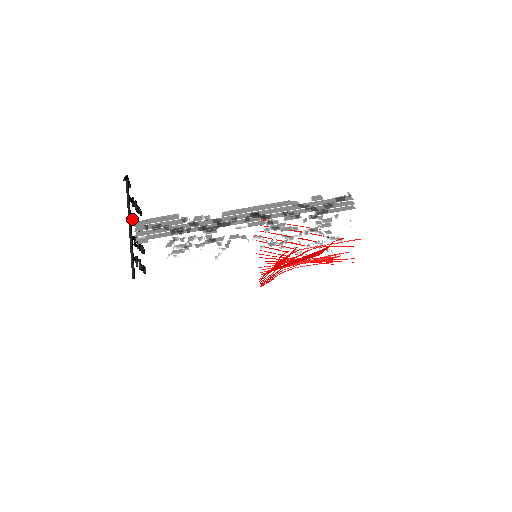
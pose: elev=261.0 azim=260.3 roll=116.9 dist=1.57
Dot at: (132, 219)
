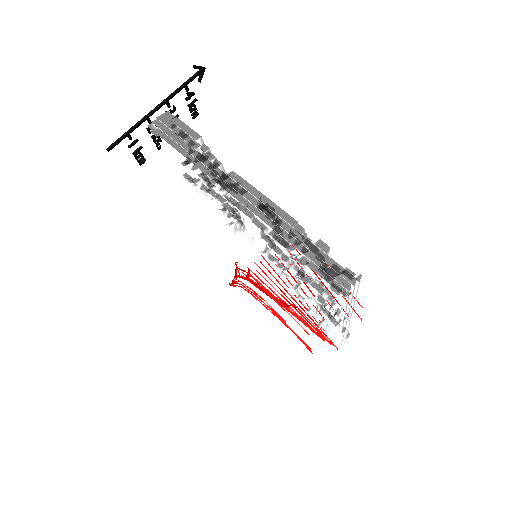
Dot at: (169, 107)
